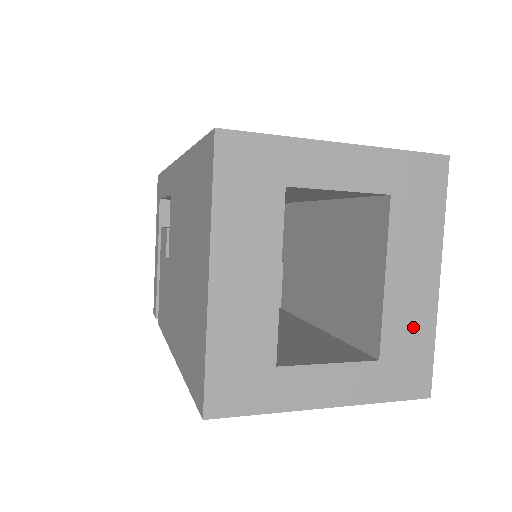
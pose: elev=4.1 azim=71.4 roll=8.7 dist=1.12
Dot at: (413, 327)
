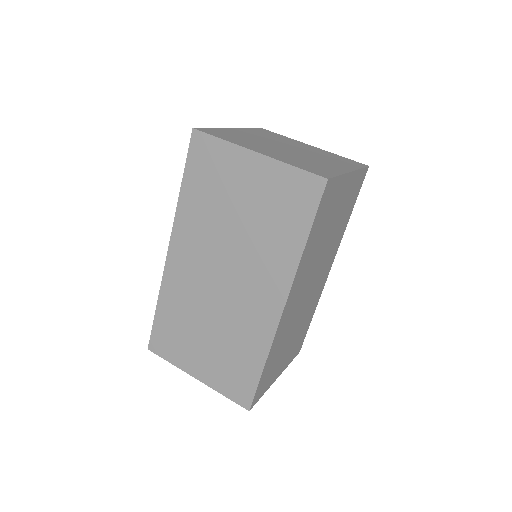
Dot at: occluded
